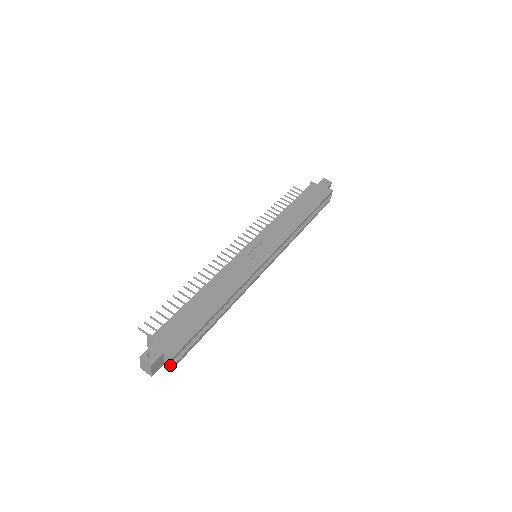
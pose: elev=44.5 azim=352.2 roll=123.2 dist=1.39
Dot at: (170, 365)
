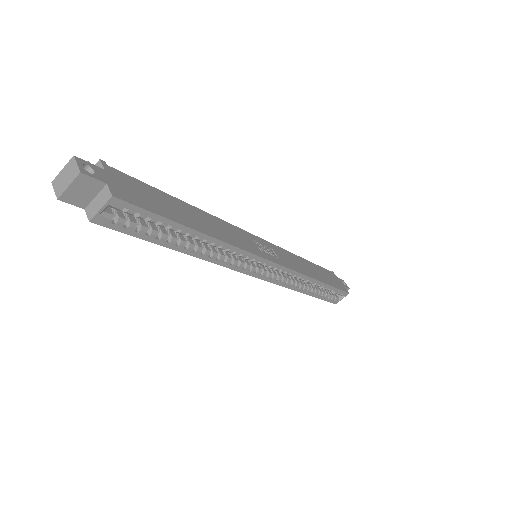
Dot at: (95, 211)
